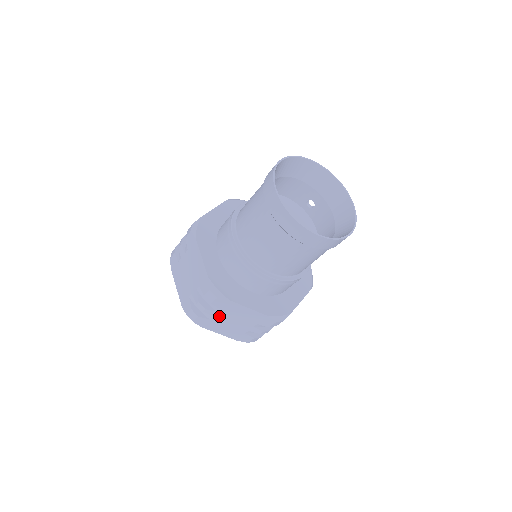
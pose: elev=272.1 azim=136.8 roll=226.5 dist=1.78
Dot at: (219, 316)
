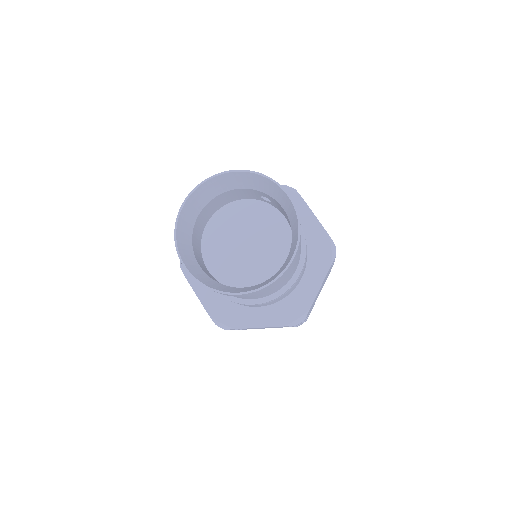
Dot at: occluded
